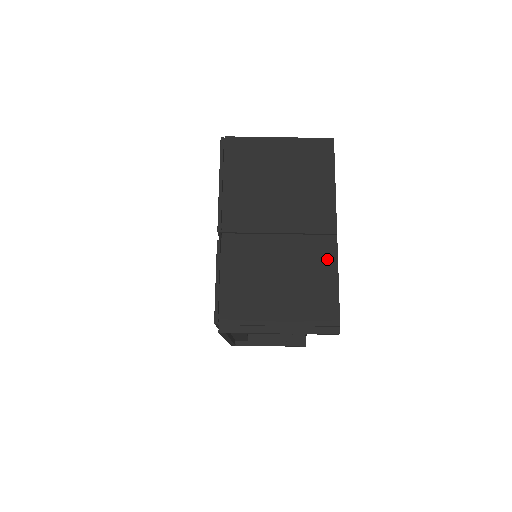
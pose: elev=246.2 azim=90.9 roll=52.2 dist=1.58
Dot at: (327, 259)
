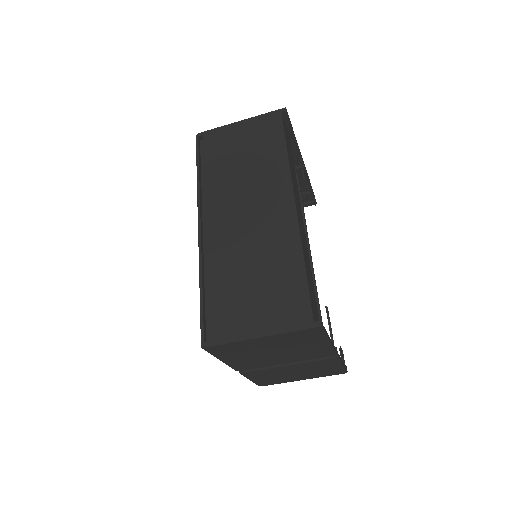
Dot at: (332, 363)
